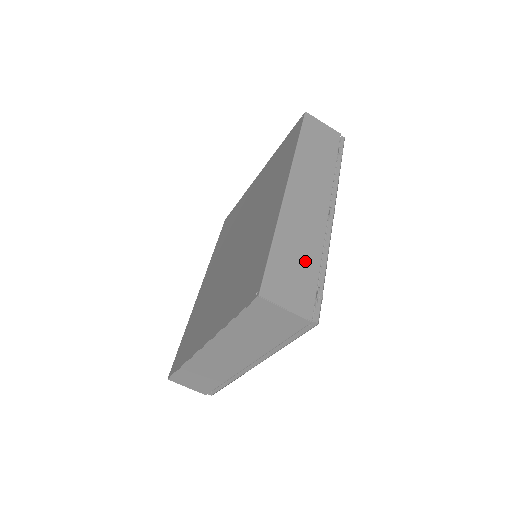
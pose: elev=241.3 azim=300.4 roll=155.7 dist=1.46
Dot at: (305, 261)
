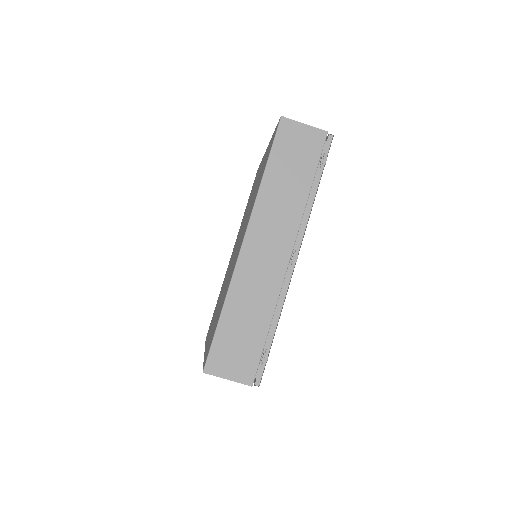
Dot at: (253, 326)
